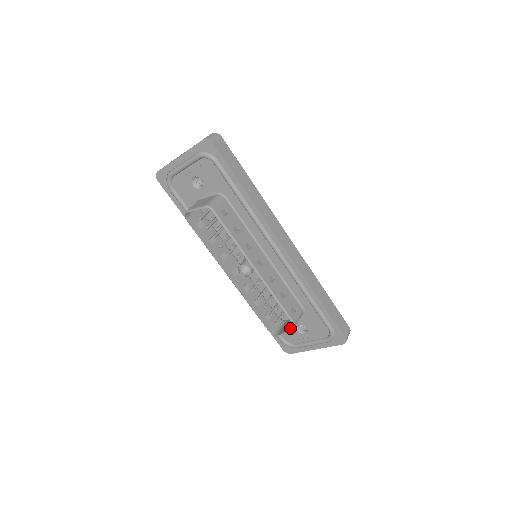
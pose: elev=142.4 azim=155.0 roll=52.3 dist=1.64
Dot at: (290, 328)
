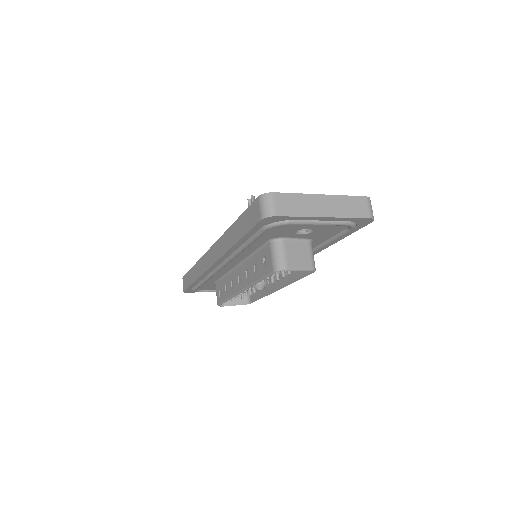
Dot at: (241, 303)
